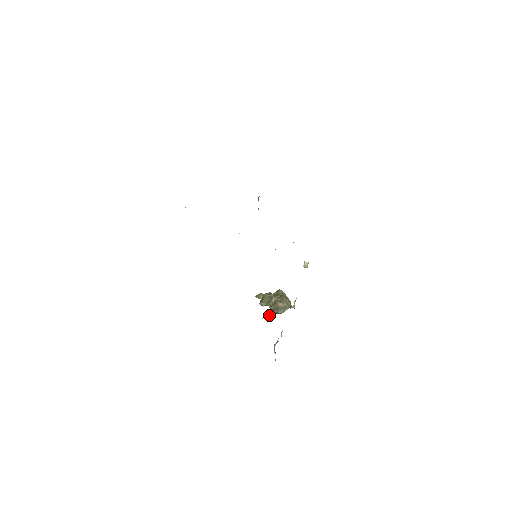
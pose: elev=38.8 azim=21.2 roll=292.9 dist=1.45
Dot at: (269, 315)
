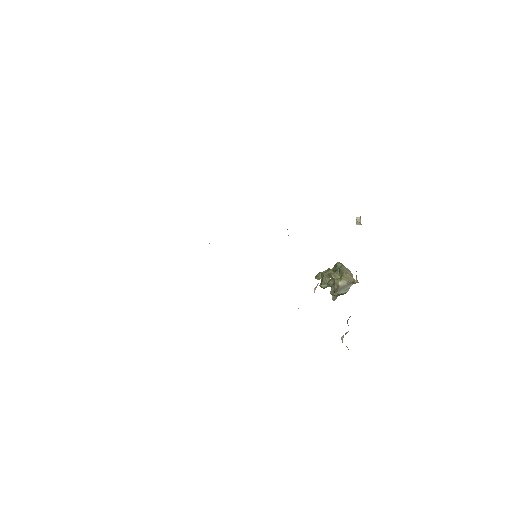
Dot at: (332, 299)
